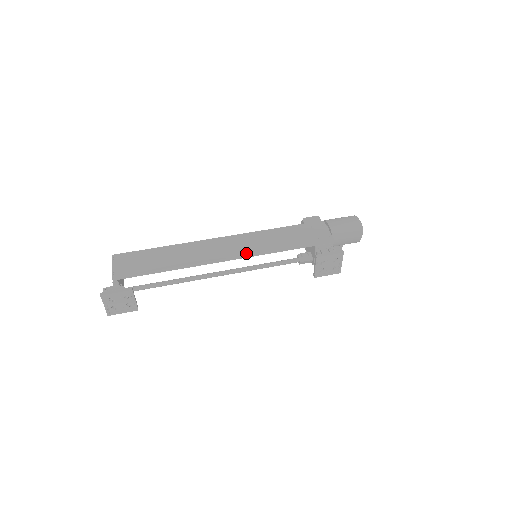
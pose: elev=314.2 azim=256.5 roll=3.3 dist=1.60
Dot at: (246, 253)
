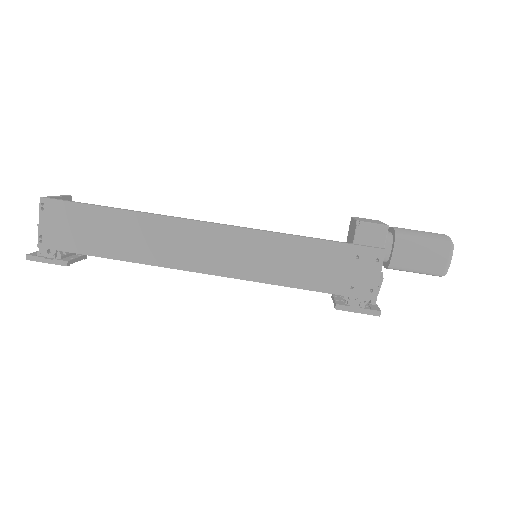
Dot at: (232, 274)
